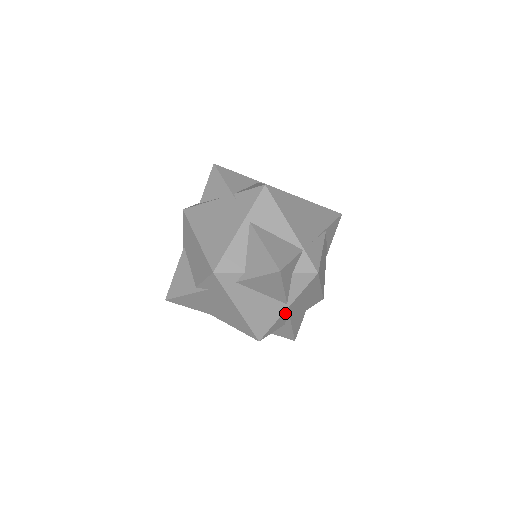
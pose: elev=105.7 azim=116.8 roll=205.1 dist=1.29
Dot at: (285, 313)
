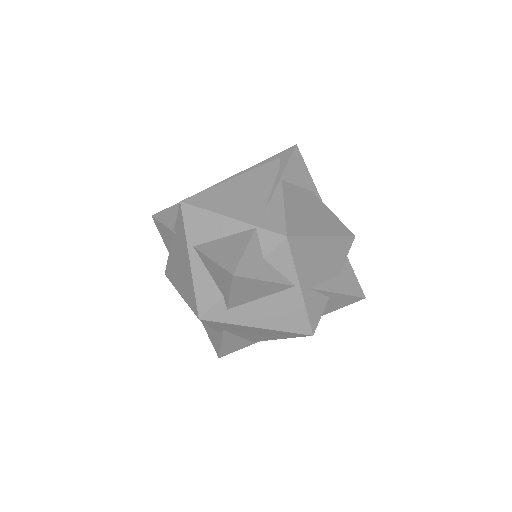
Dot at: (306, 293)
